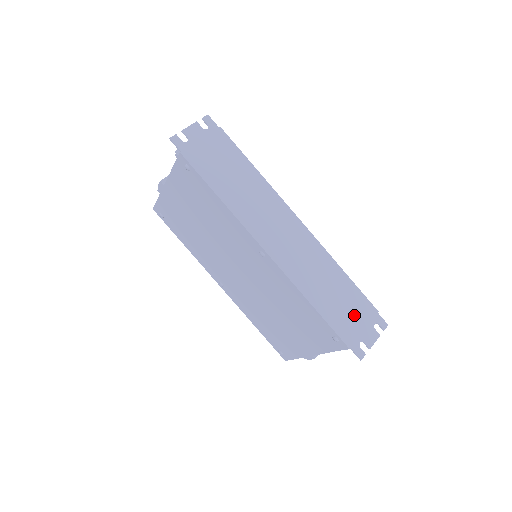
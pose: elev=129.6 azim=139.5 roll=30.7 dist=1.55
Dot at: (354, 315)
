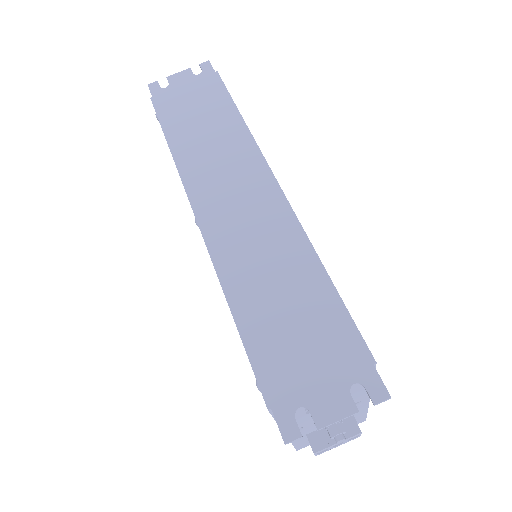
Dot at: (310, 351)
